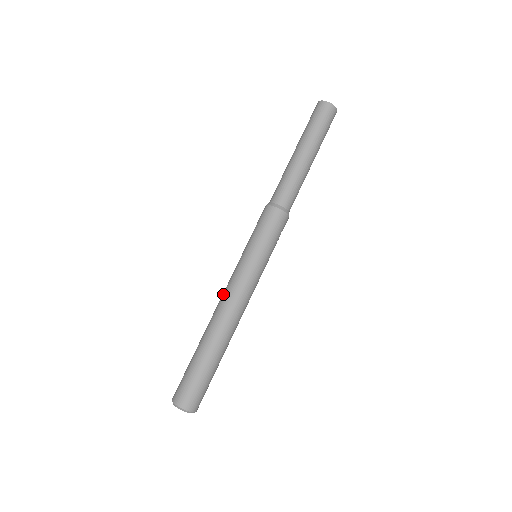
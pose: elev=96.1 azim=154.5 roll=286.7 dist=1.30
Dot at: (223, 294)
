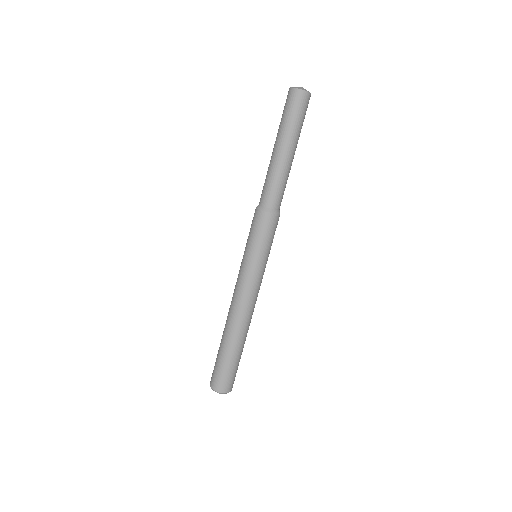
Dot at: (233, 295)
